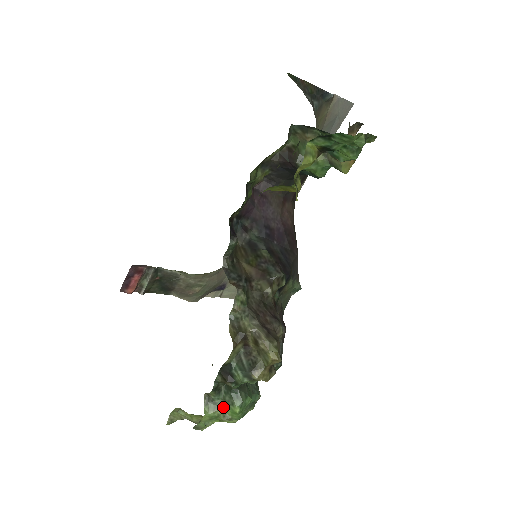
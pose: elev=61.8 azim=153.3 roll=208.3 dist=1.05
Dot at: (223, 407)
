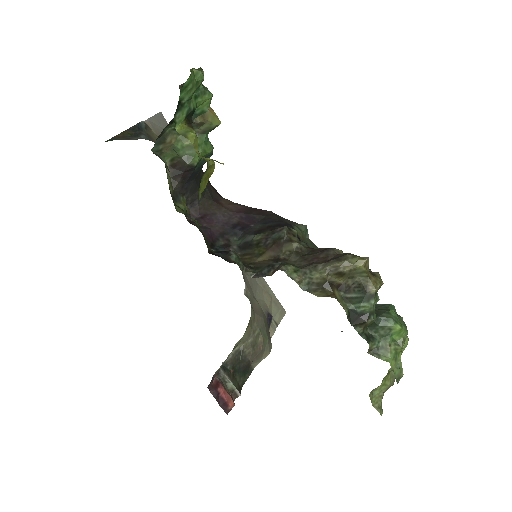
Dot at: (389, 341)
